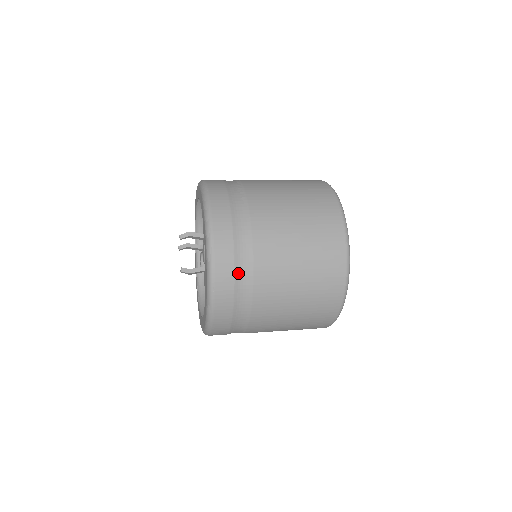
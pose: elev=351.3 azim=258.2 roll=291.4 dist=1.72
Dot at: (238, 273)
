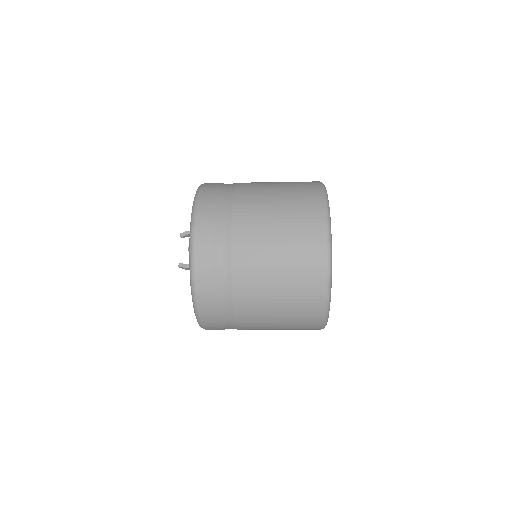
Dot at: (217, 264)
